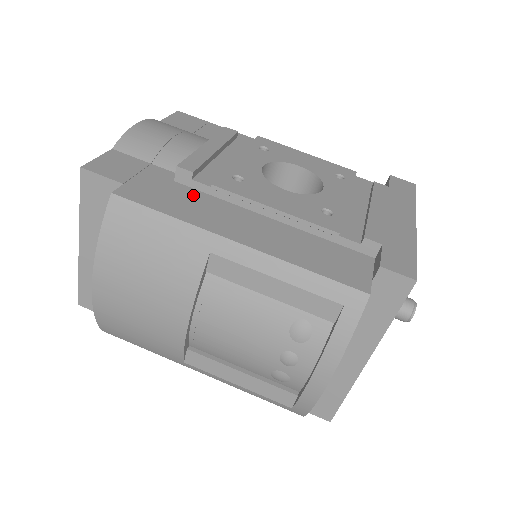
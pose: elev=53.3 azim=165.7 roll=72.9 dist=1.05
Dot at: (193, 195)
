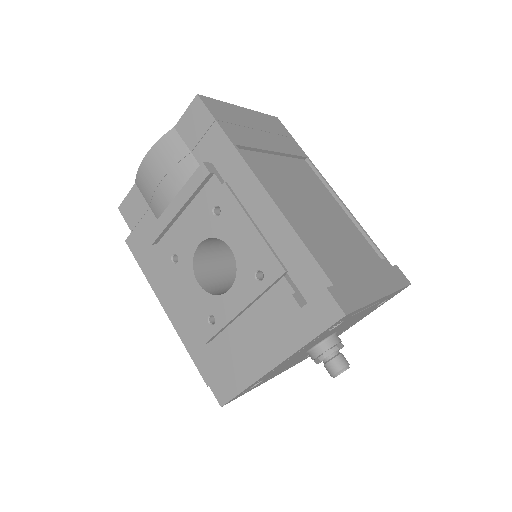
Dot at: (160, 254)
